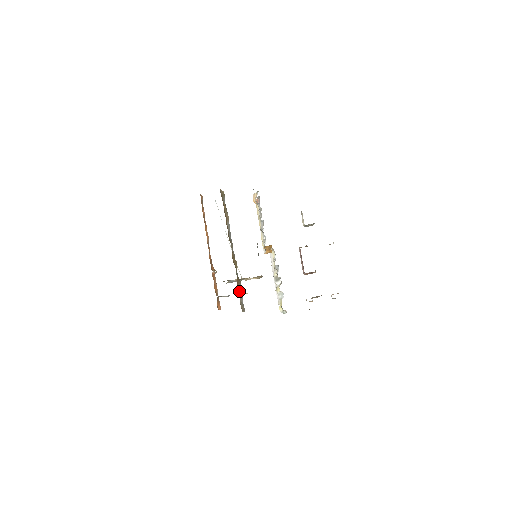
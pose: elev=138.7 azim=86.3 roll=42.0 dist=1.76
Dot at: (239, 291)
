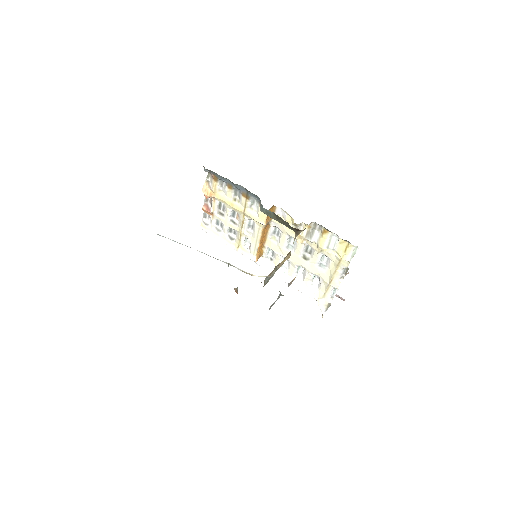
Dot at: occluded
